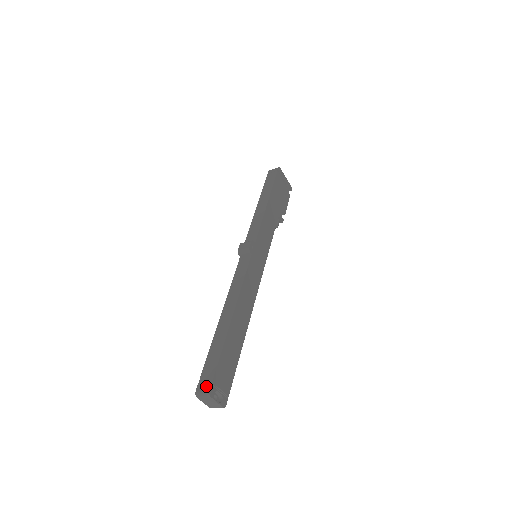
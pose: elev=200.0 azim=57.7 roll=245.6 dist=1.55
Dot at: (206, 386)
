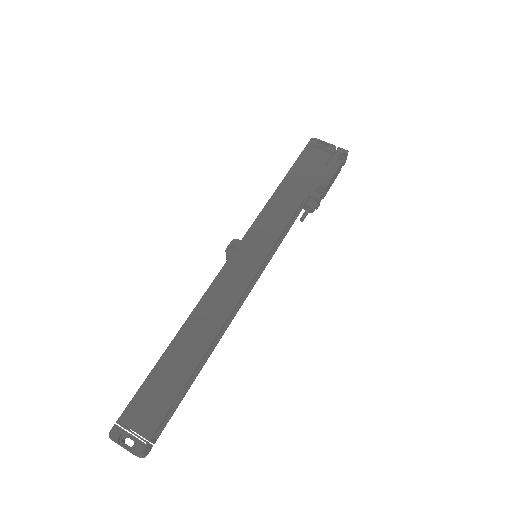
Dot at: (115, 426)
